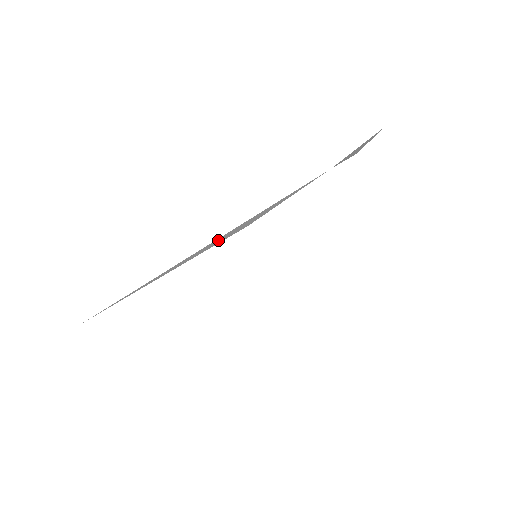
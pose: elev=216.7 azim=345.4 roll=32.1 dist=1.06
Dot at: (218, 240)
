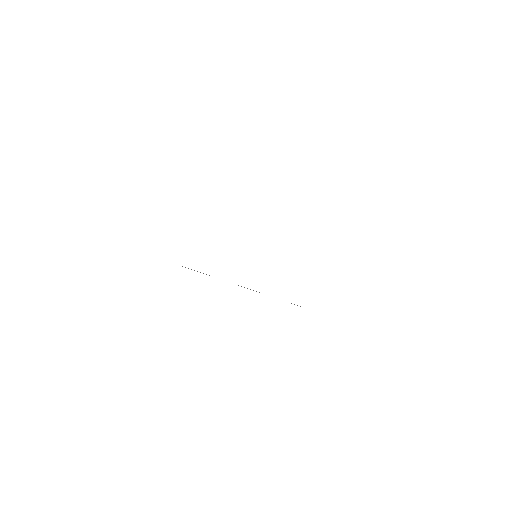
Dot at: occluded
